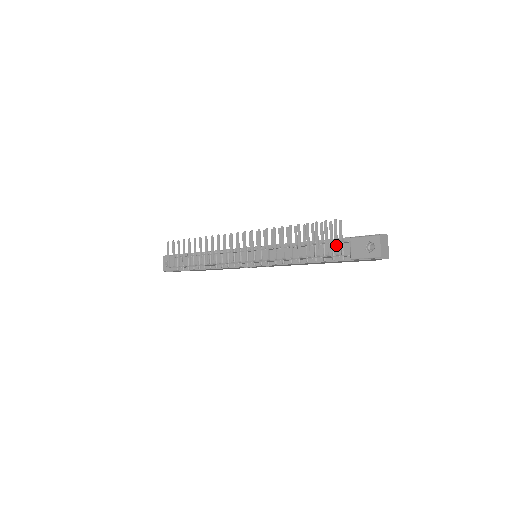
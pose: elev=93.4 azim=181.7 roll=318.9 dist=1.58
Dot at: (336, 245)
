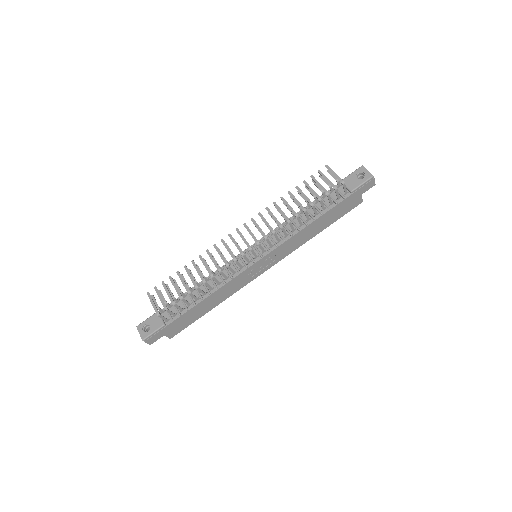
Dot at: (338, 177)
